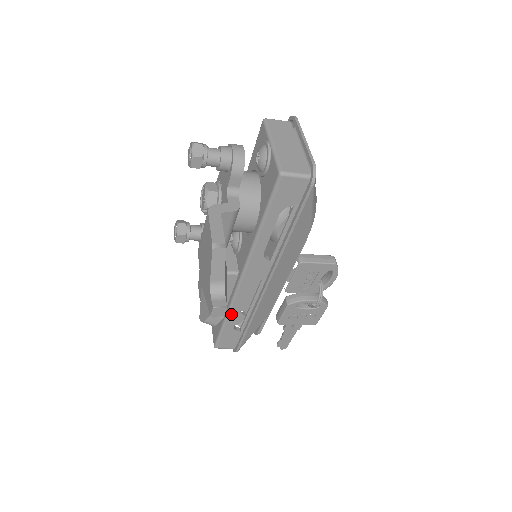
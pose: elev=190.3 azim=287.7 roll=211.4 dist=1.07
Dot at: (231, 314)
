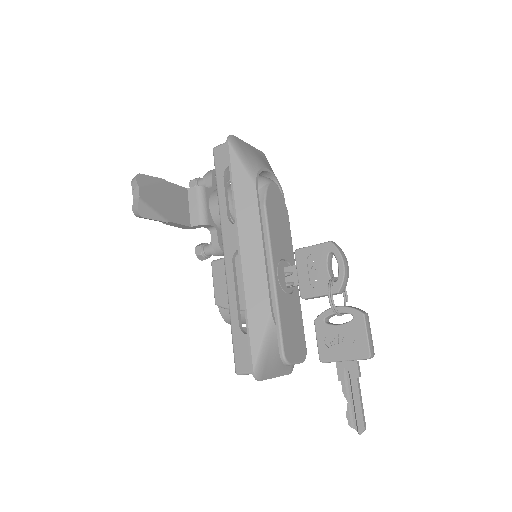
Dot at: (231, 306)
